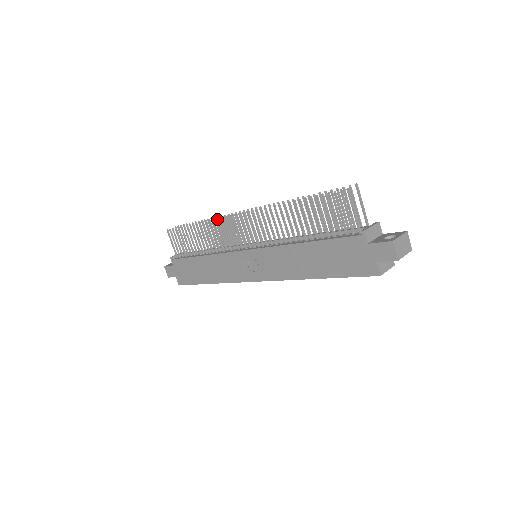
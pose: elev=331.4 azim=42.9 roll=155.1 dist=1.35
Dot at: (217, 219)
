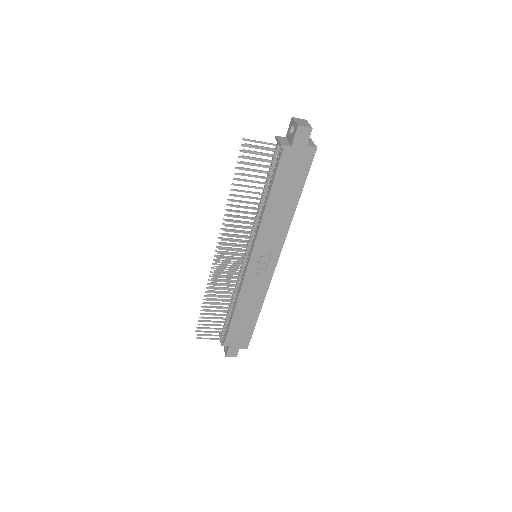
Dot at: (212, 279)
